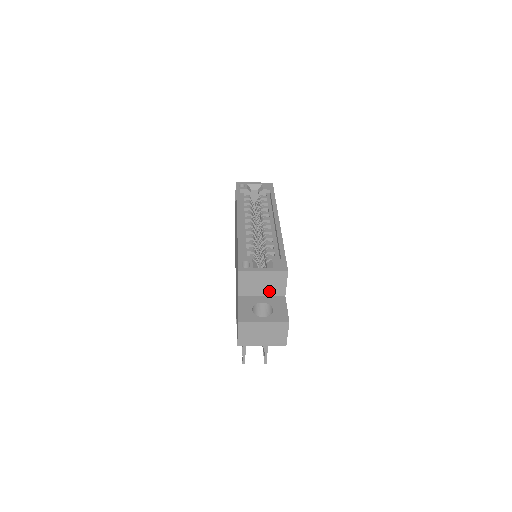
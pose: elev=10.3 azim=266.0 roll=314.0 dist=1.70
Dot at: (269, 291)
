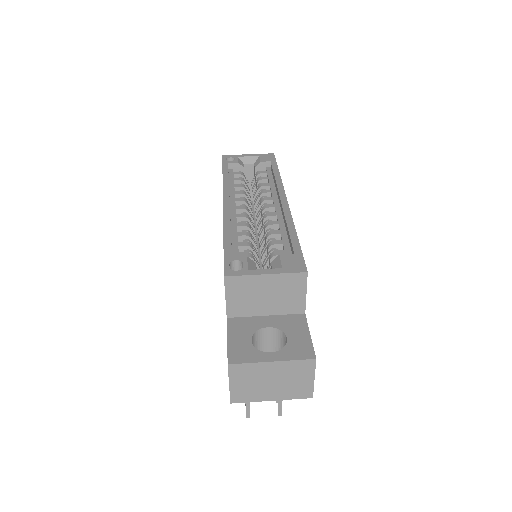
Dot at: (278, 307)
